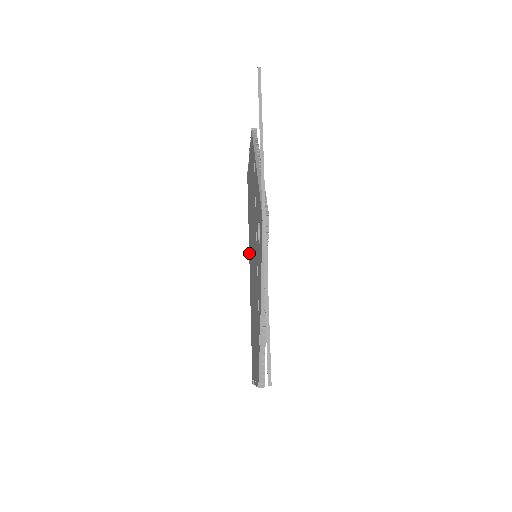
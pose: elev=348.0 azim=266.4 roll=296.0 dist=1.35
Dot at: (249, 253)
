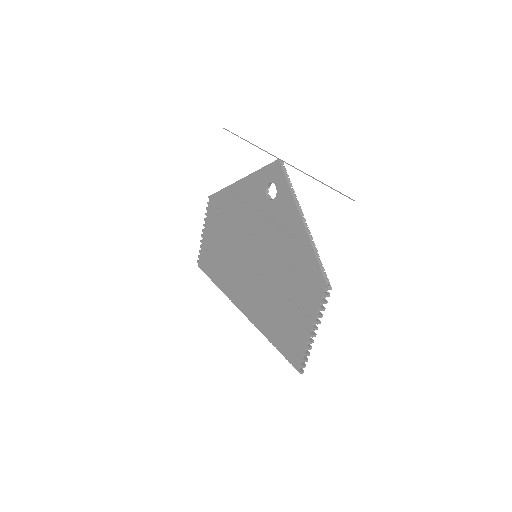
Dot at: (233, 298)
